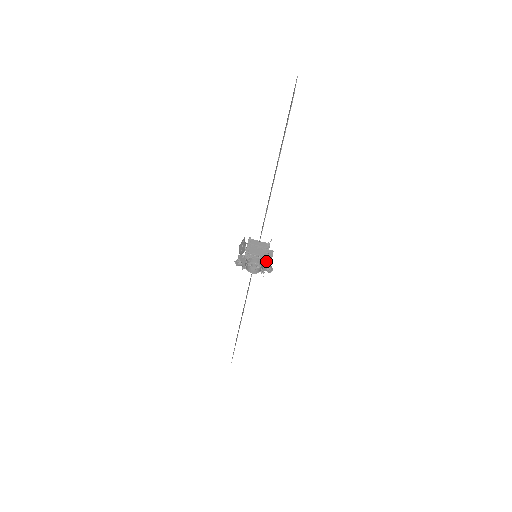
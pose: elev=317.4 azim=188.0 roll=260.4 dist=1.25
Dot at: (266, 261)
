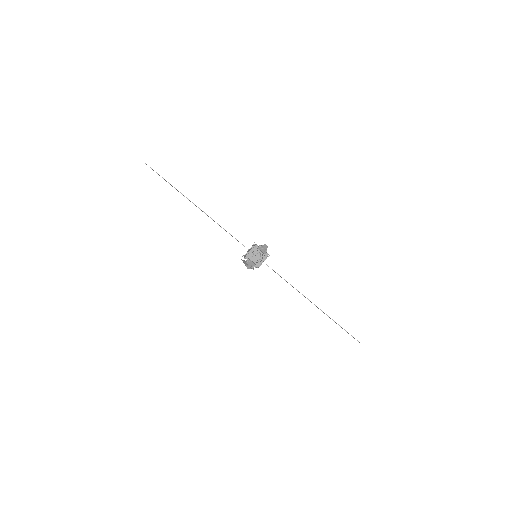
Dot at: (258, 247)
